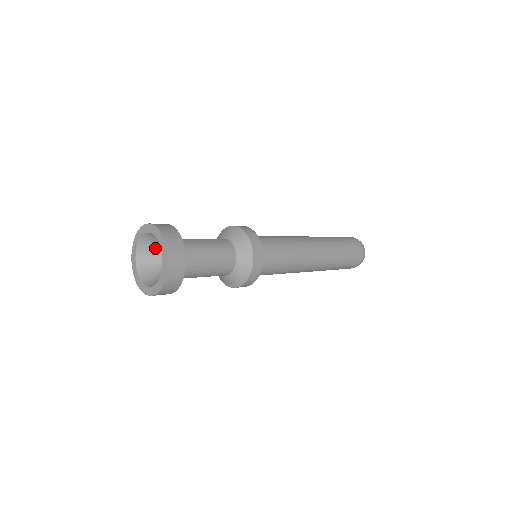
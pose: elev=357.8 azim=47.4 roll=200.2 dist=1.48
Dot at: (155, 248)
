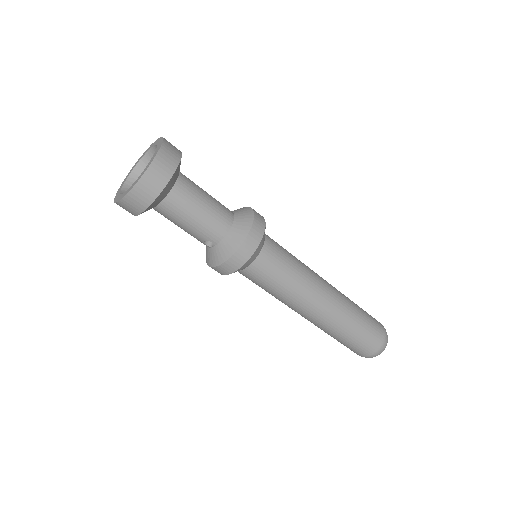
Dot at: occluded
